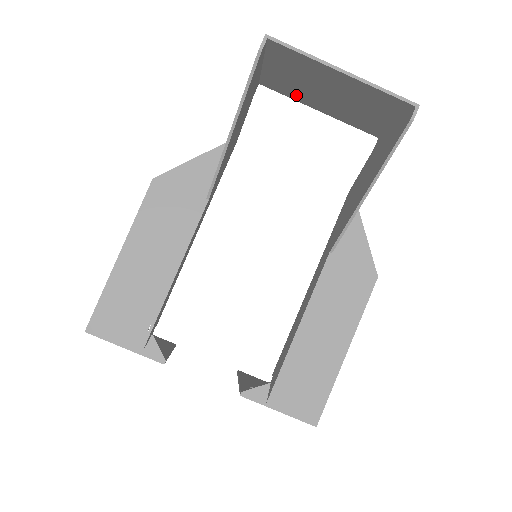
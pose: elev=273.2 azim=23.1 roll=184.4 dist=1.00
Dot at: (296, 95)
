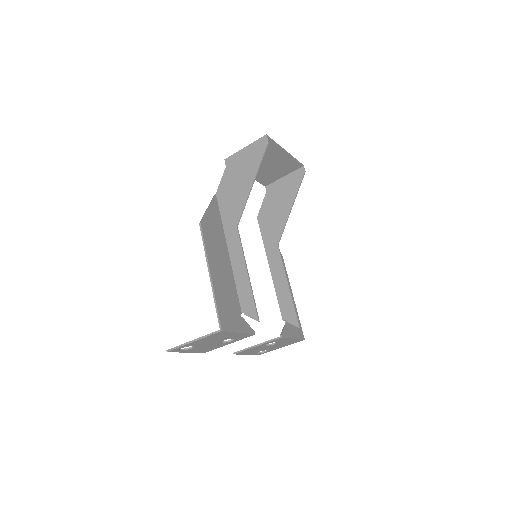
Dot at: occluded
